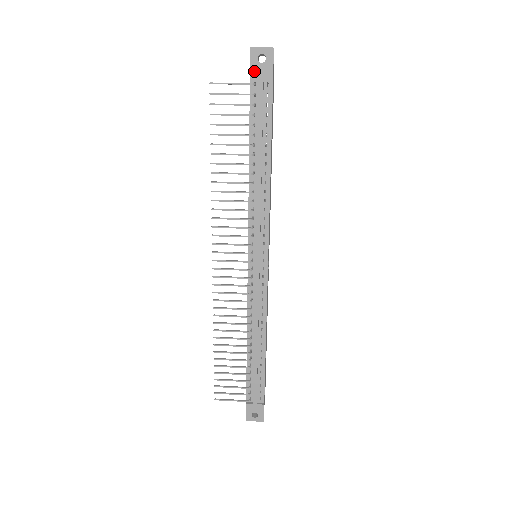
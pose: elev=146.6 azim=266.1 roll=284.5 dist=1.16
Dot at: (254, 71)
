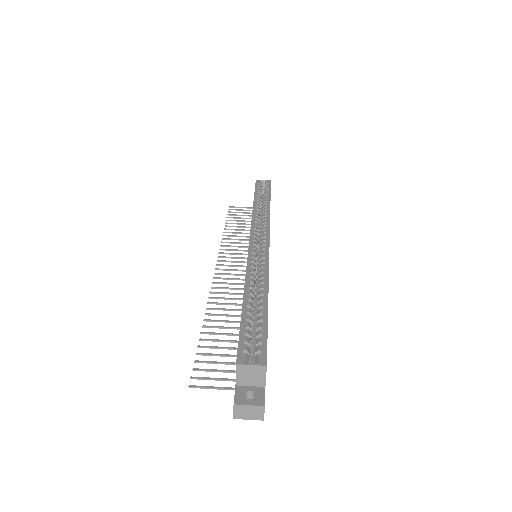
Dot at: occluded
